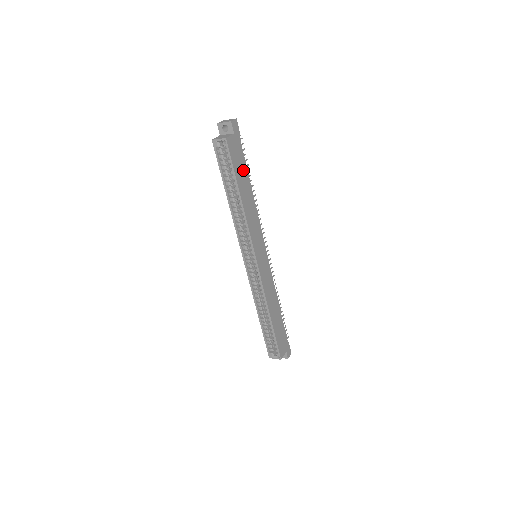
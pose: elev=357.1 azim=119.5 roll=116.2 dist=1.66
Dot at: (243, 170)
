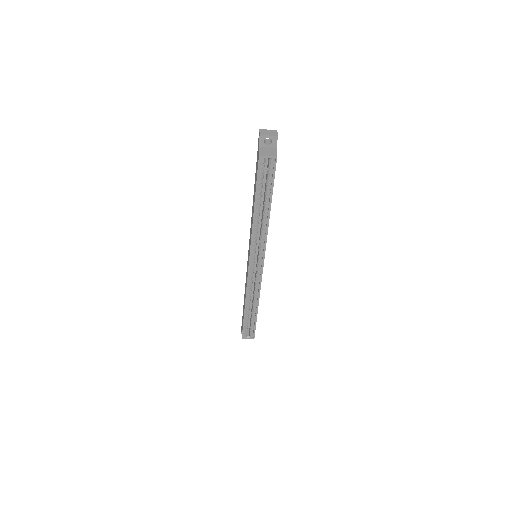
Dot at: occluded
